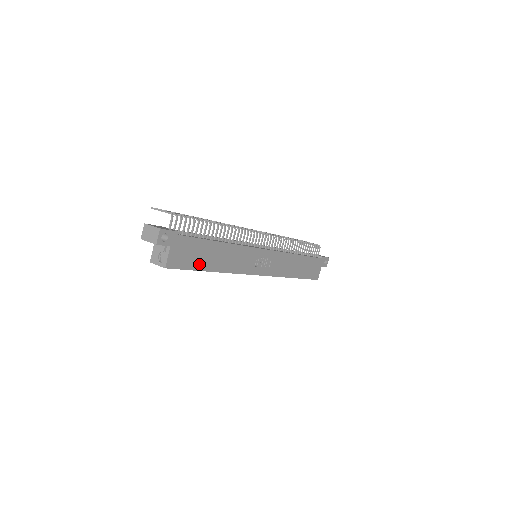
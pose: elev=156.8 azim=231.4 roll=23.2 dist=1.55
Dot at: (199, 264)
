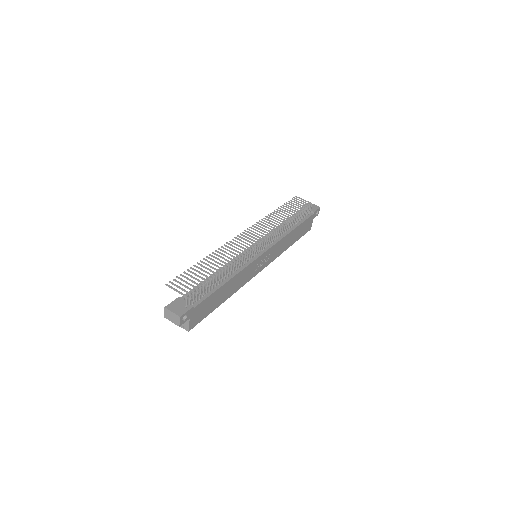
Dot at: (213, 307)
